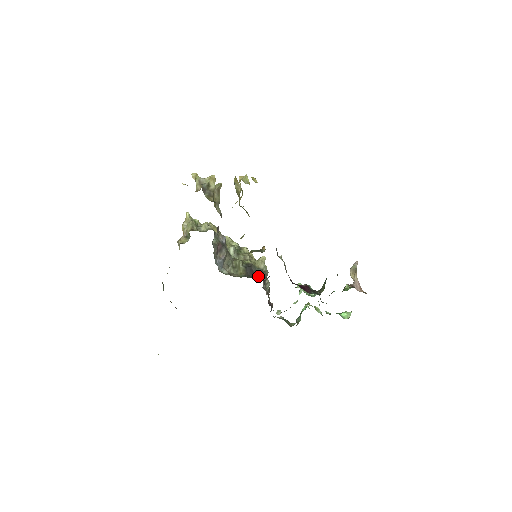
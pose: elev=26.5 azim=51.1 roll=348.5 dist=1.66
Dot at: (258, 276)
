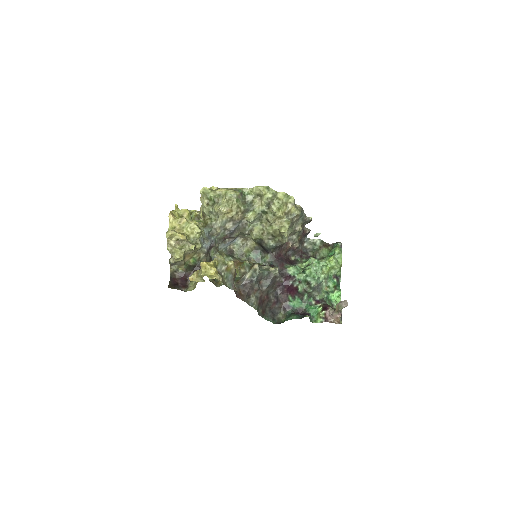
Dot at: (268, 252)
